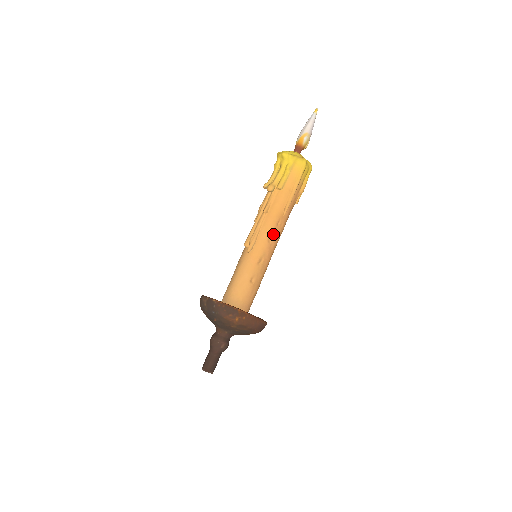
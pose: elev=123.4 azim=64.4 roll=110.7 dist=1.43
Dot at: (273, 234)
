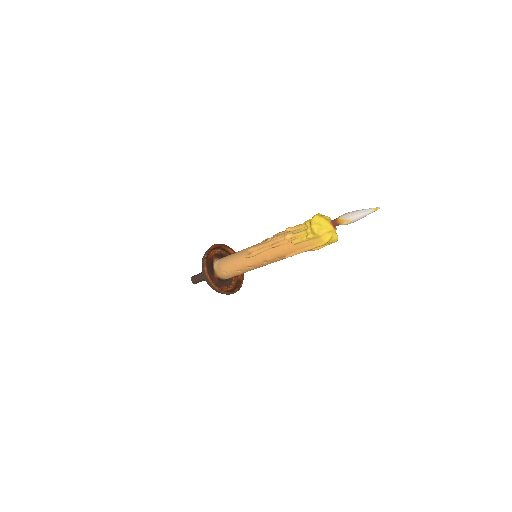
Dot at: (269, 261)
